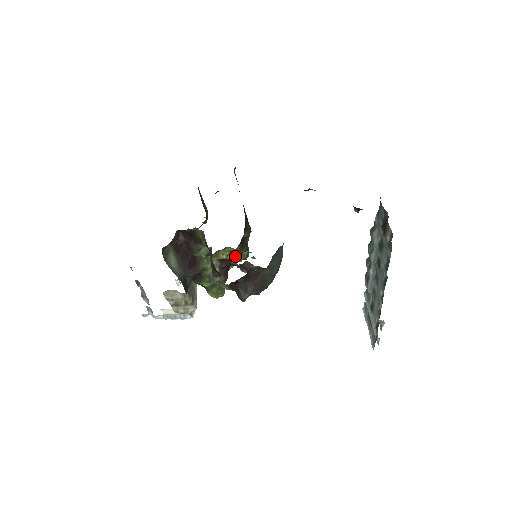
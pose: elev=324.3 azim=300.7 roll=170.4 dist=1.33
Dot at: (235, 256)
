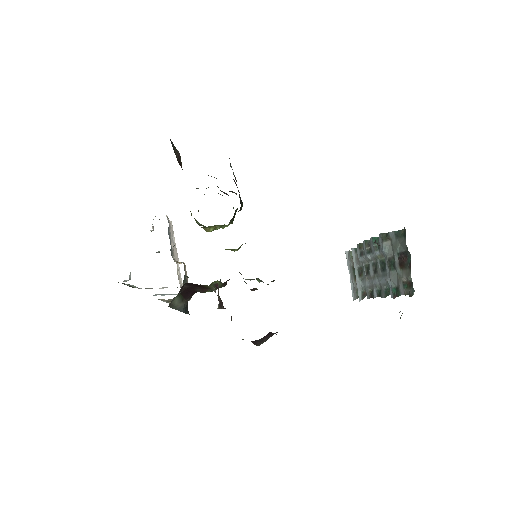
Dot at: (230, 249)
